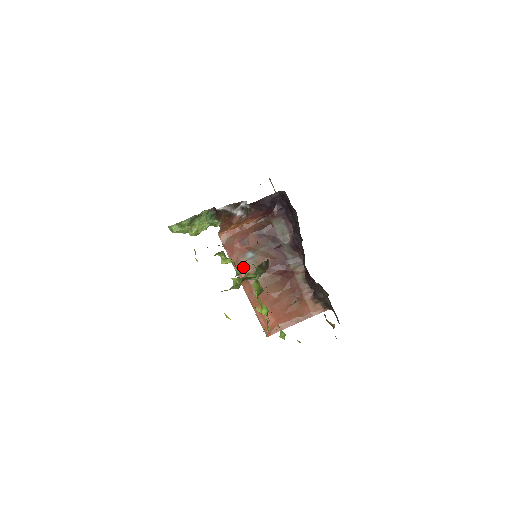
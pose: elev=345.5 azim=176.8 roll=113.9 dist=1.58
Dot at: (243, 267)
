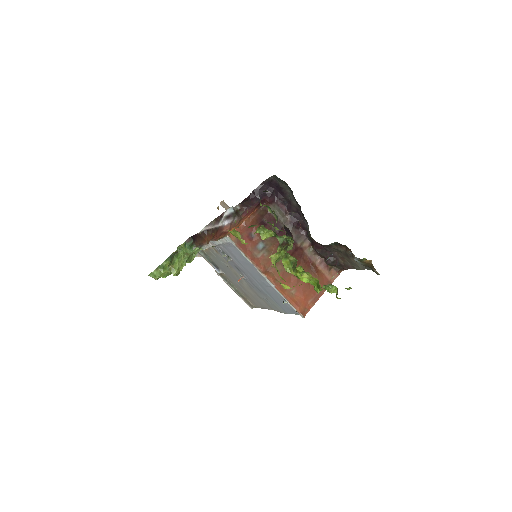
Dot at: (259, 260)
